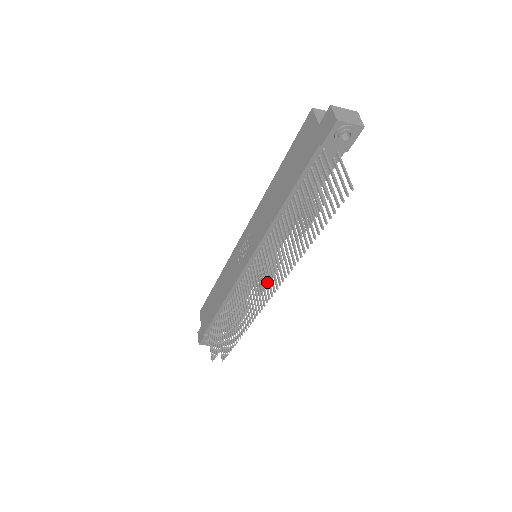
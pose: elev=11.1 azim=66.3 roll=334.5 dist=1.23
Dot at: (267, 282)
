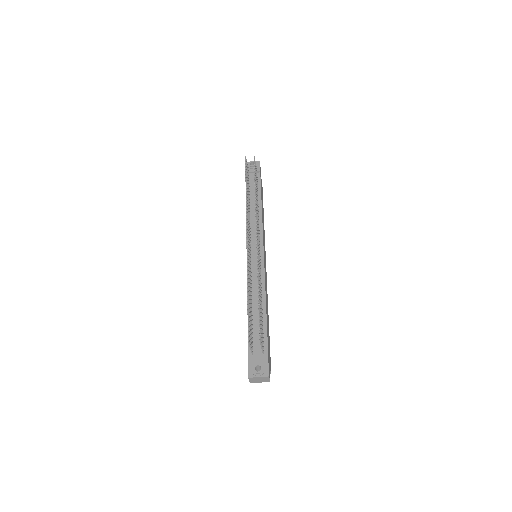
Dot at: (246, 222)
